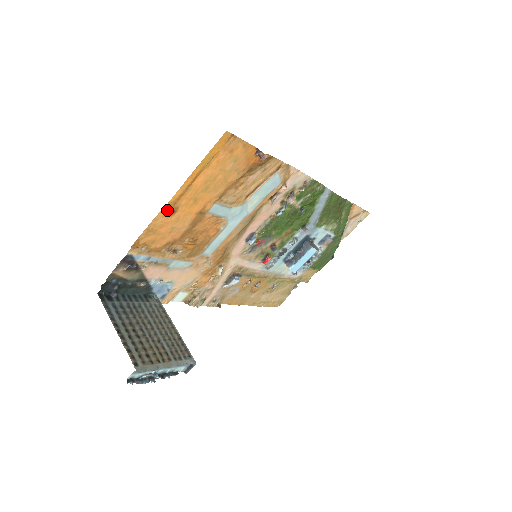
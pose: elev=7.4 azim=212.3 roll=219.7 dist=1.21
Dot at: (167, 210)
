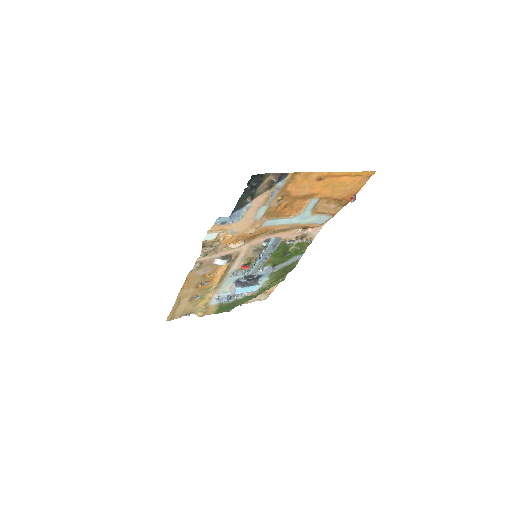
Dot at: (323, 175)
